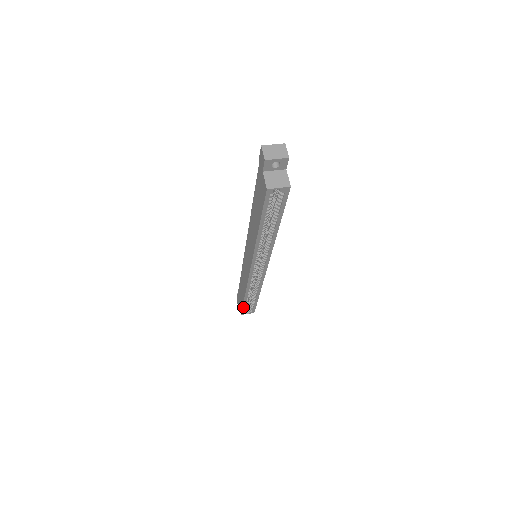
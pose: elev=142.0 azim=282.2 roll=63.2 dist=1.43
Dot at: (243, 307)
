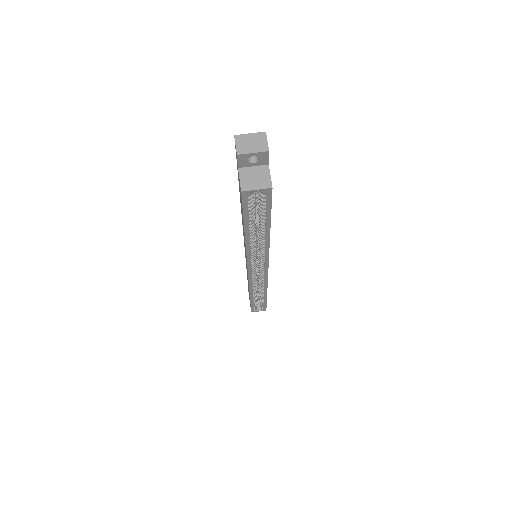
Dot at: (251, 305)
